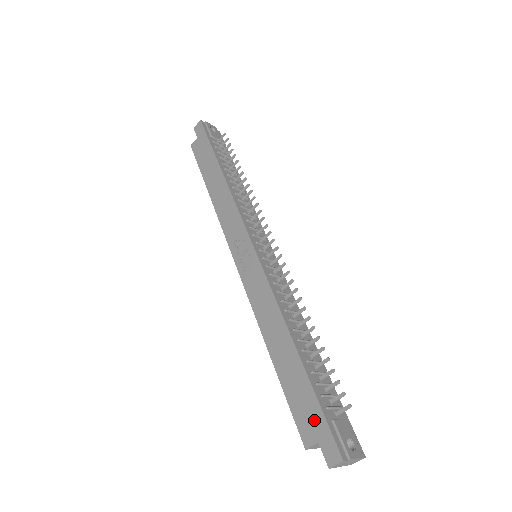
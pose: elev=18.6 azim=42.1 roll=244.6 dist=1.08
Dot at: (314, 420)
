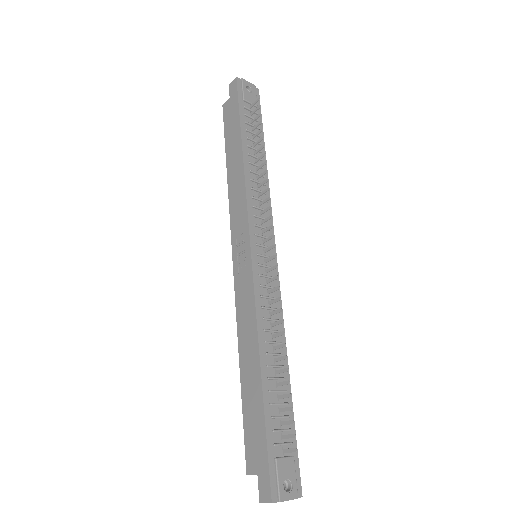
Dot at: (259, 453)
